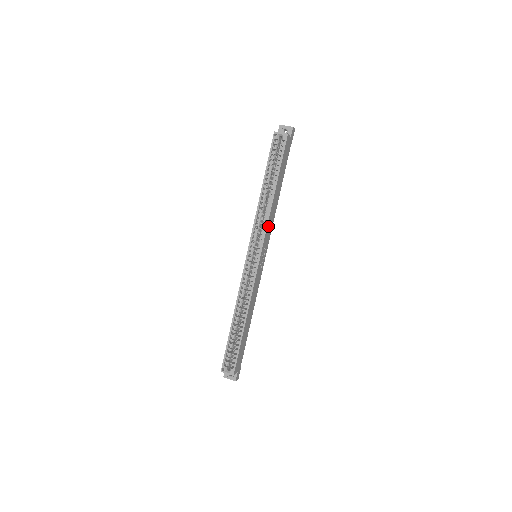
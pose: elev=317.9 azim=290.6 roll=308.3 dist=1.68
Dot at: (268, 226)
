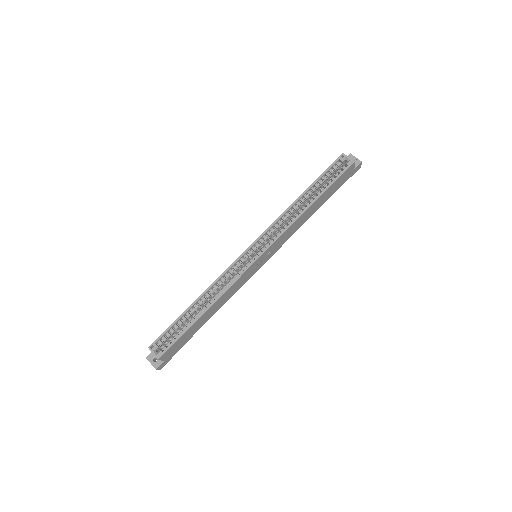
Dot at: (286, 233)
